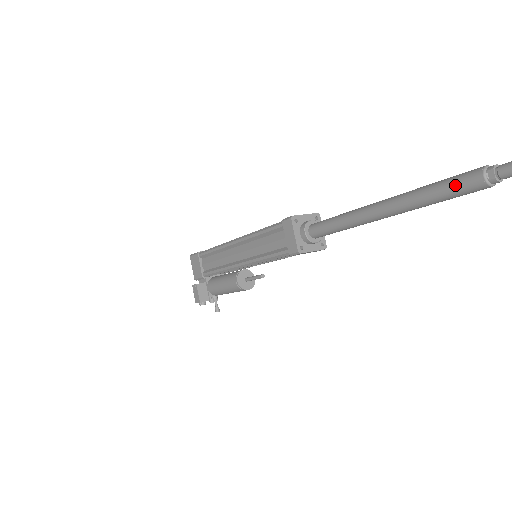
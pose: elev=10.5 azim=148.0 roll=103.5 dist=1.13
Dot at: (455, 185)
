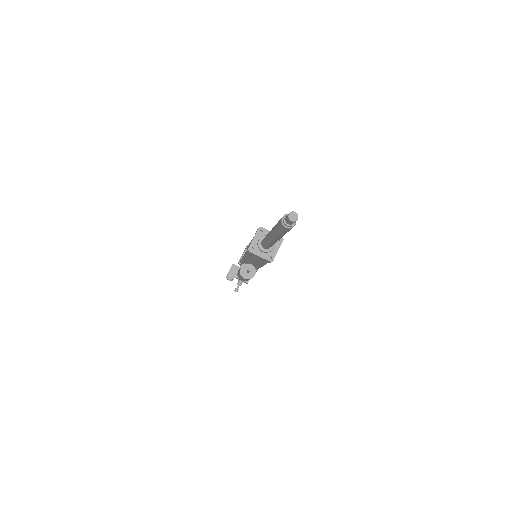
Dot at: (279, 221)
